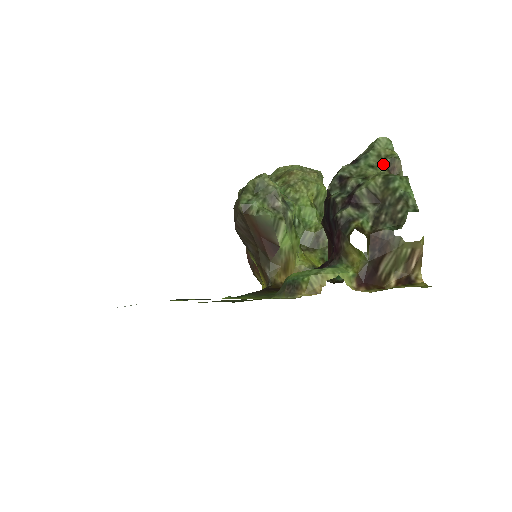
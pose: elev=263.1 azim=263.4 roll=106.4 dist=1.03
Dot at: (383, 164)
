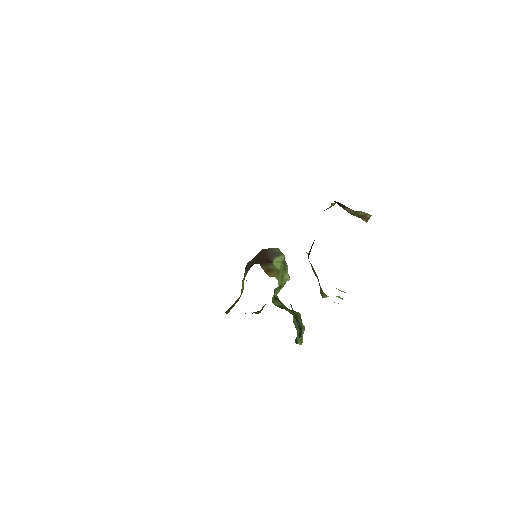
Dot at: occluded
